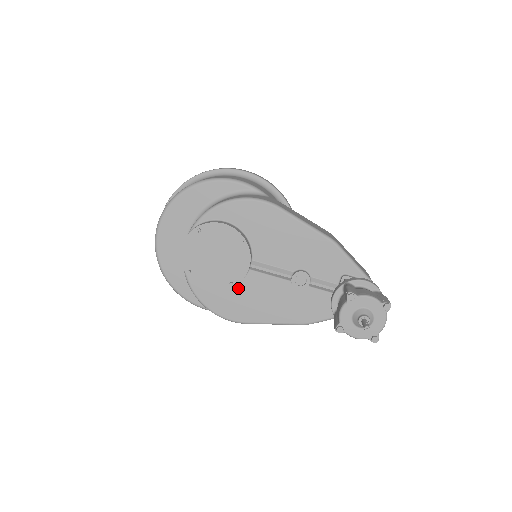
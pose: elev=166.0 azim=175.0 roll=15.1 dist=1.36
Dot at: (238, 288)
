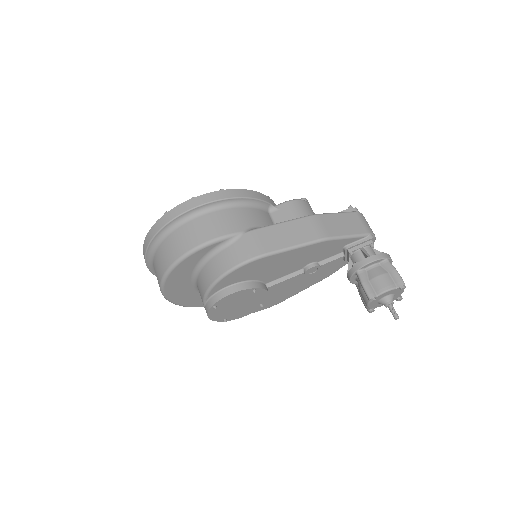
Dot at: occluded
